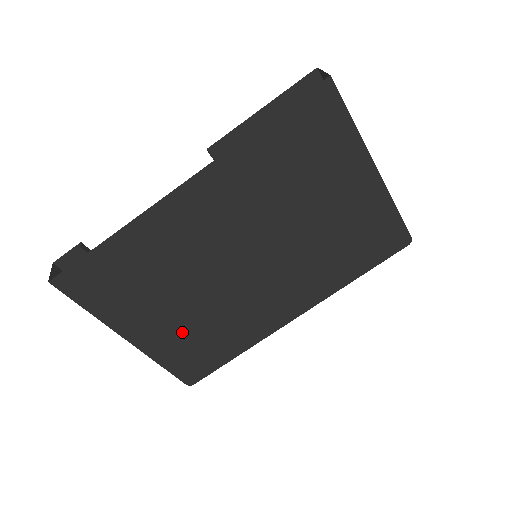
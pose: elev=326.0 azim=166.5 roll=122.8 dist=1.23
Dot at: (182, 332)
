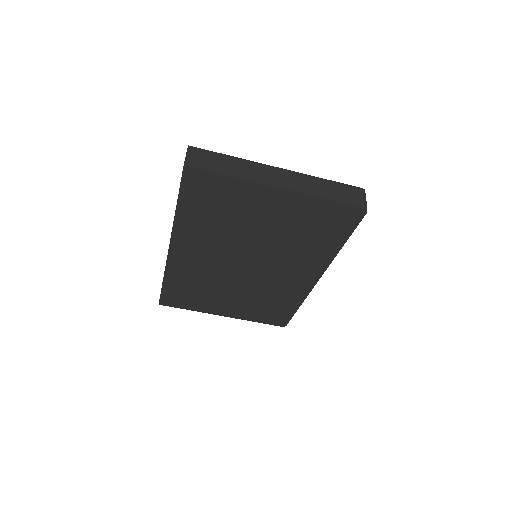
Dot at: (248, 306)
